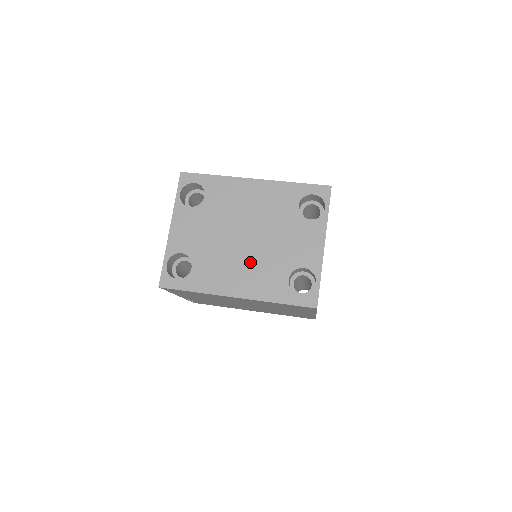
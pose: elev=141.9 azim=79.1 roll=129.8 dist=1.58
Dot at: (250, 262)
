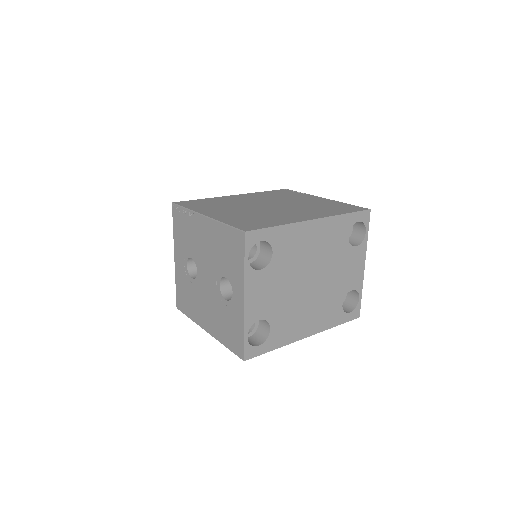
Dot at: (316, 303)
